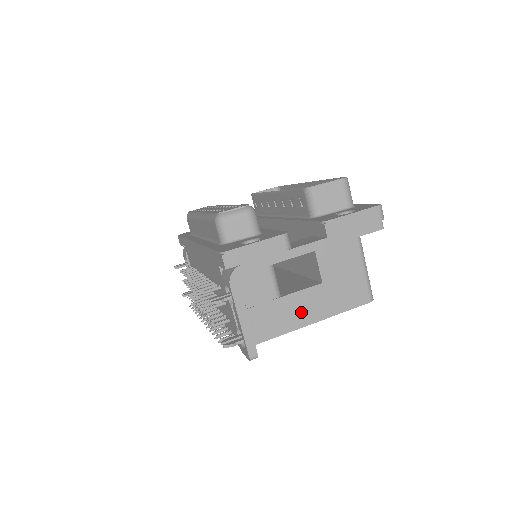
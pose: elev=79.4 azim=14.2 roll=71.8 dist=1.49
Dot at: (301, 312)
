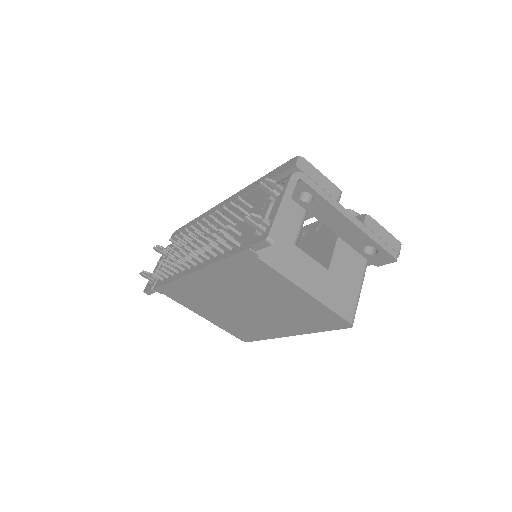
Dot at: (303, 273)
